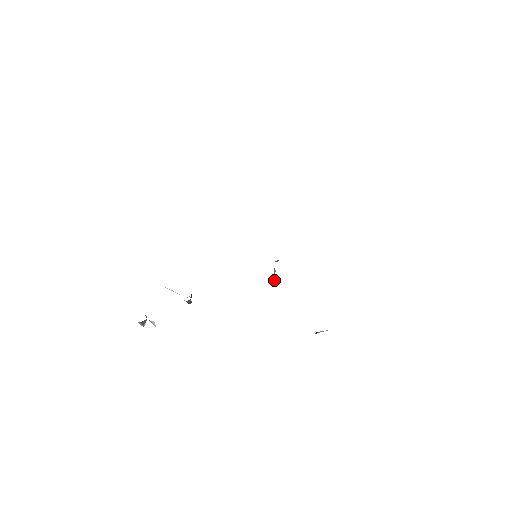
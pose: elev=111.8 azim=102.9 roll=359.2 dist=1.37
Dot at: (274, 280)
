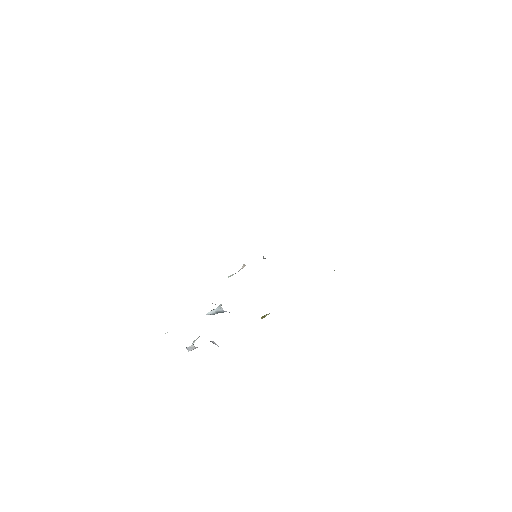
Dot at: (228, 277)
